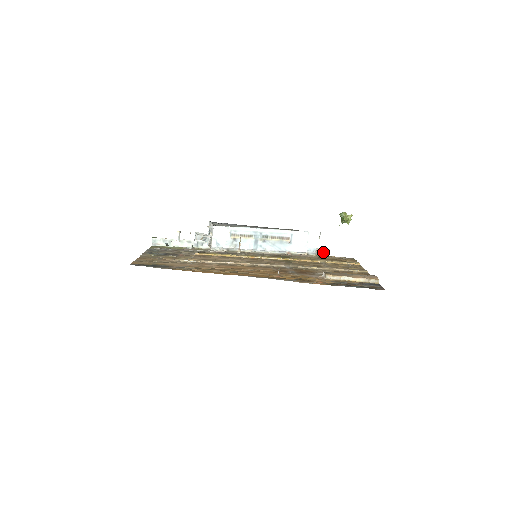
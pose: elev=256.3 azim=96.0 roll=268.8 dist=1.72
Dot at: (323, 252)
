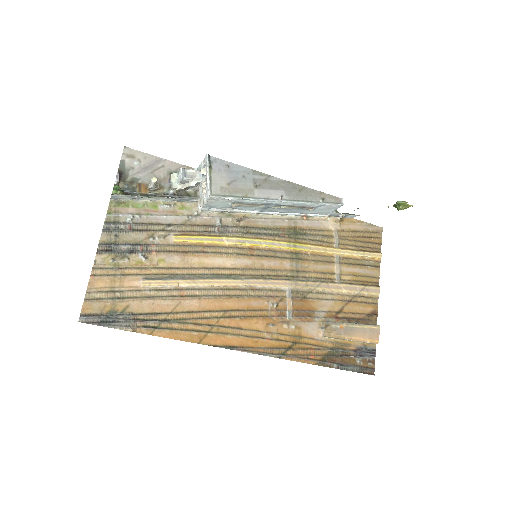
Dot at: (349, 216)
